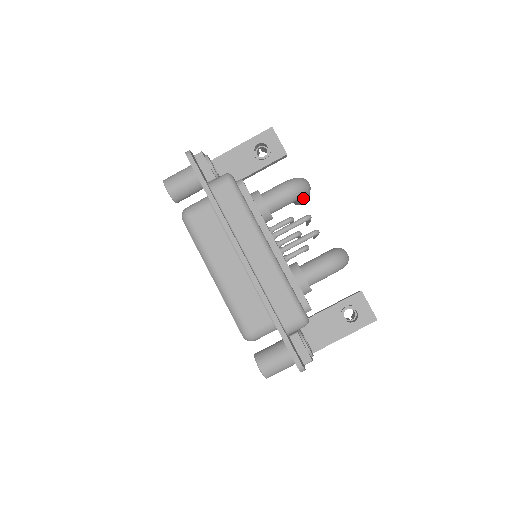
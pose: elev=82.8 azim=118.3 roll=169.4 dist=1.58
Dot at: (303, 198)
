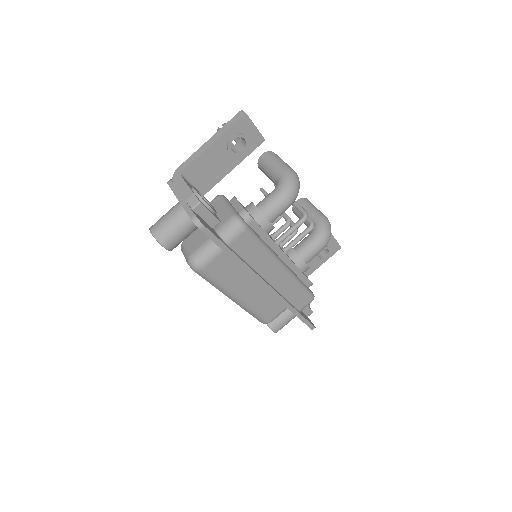
Dot at: occluded
